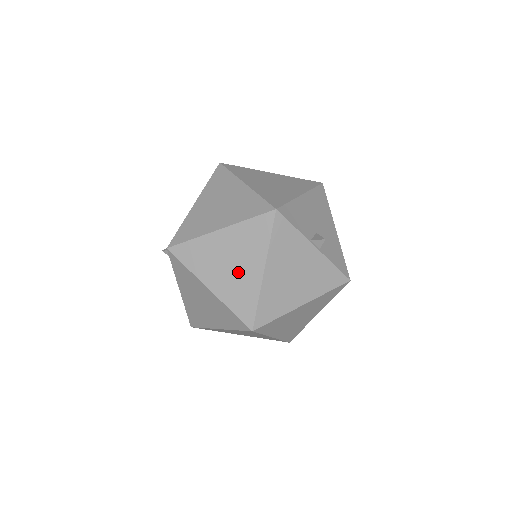
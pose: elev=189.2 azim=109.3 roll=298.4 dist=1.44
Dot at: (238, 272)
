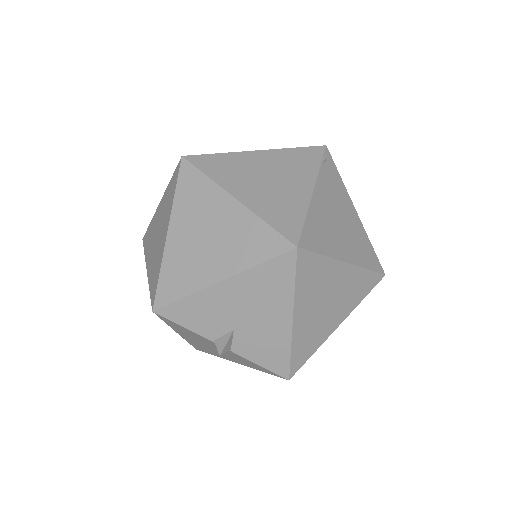
Dot at: occluded
